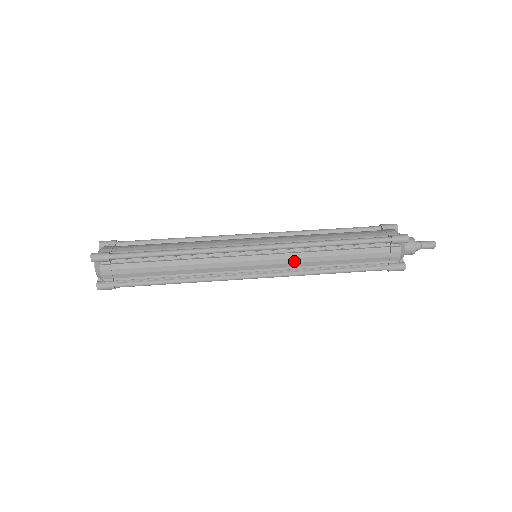
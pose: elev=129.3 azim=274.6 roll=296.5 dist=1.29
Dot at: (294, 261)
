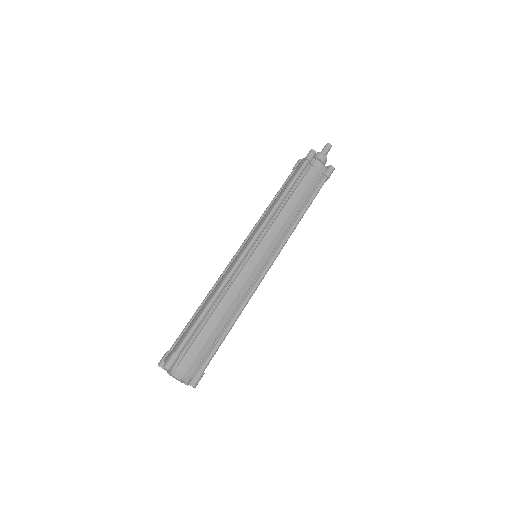
Dot at: (278, 229)
